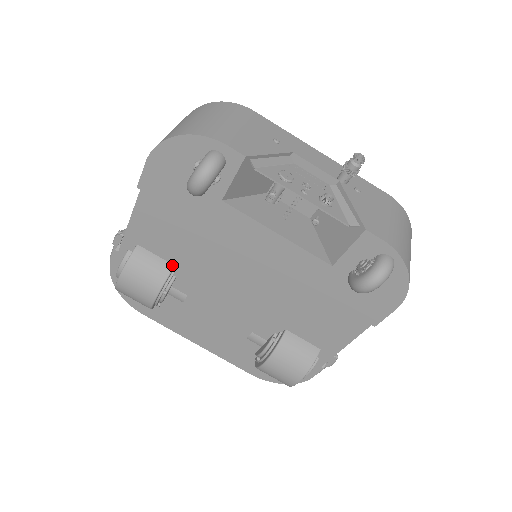
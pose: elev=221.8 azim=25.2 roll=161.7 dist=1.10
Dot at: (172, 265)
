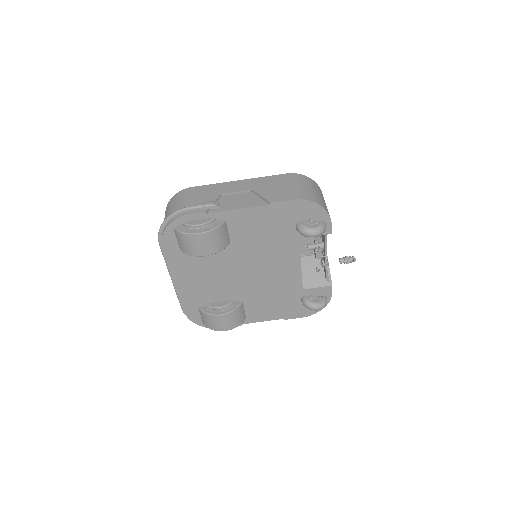
Dot at: (230, 242)
